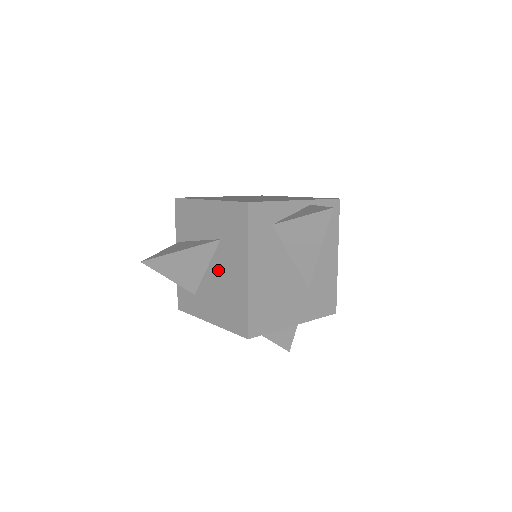
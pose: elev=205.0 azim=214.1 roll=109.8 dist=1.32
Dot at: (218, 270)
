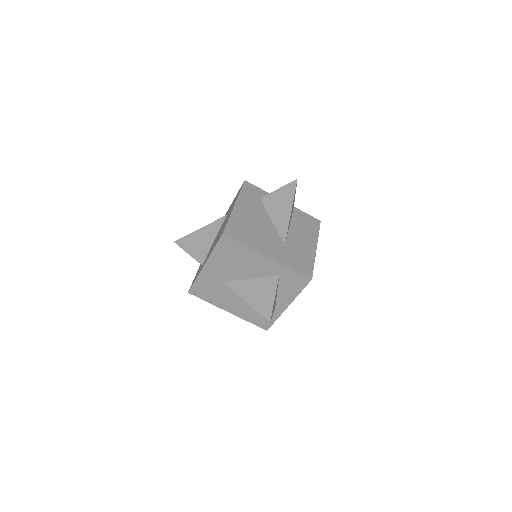
Dot at: occluded
